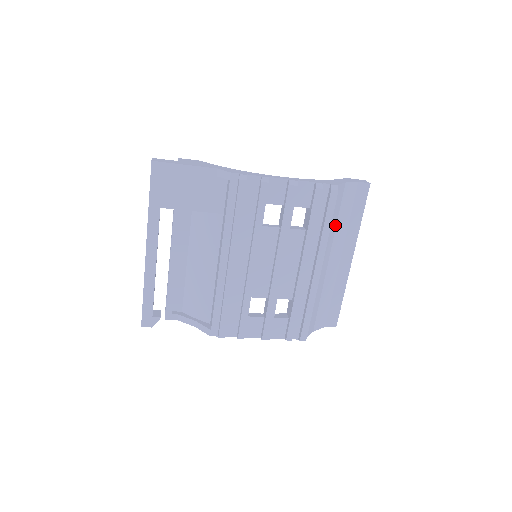
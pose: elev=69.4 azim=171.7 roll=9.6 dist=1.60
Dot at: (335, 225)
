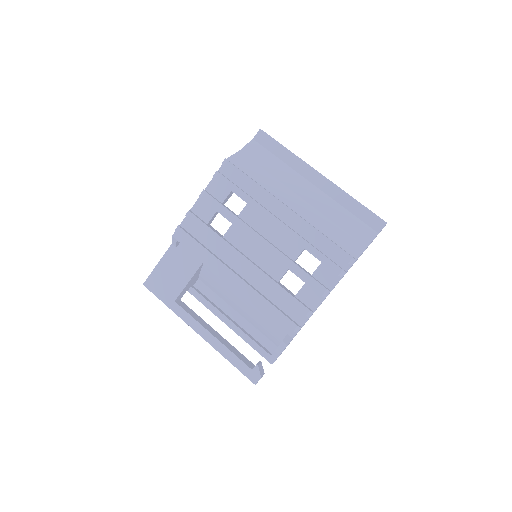
Dot at: (269, 176)
